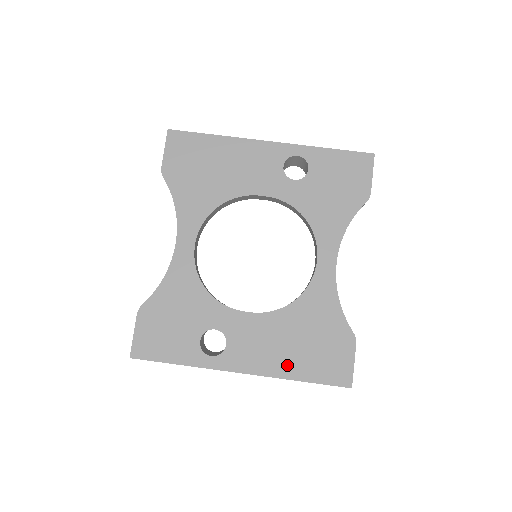
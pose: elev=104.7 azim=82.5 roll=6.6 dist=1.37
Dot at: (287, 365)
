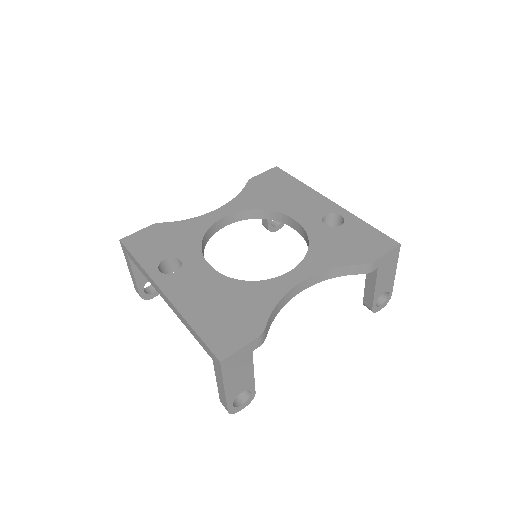
Dot at: (196, 311)
